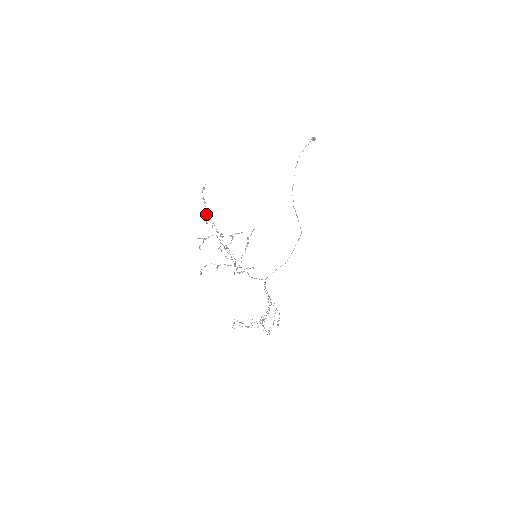
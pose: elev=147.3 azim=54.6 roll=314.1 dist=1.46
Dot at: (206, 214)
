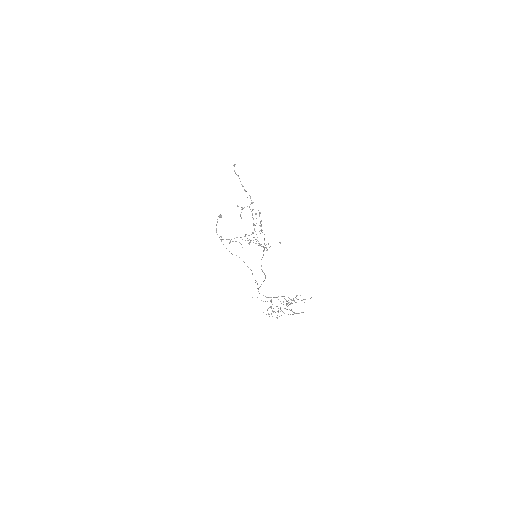
Dot at: (242, 185)
